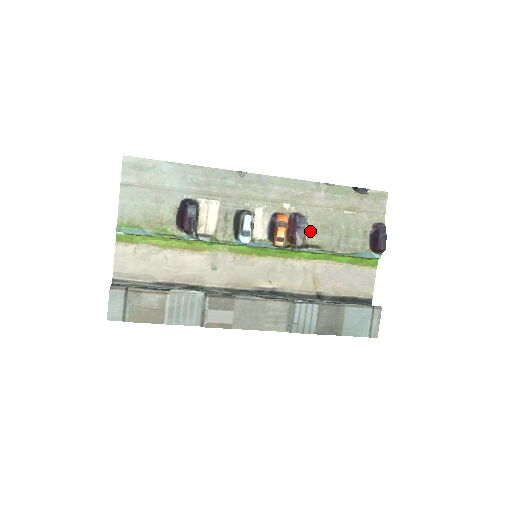
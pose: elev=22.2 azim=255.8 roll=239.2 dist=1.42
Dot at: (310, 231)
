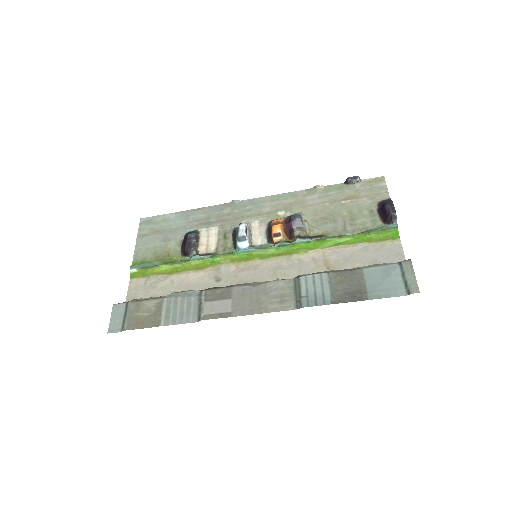
Dot at: (310, 226)
